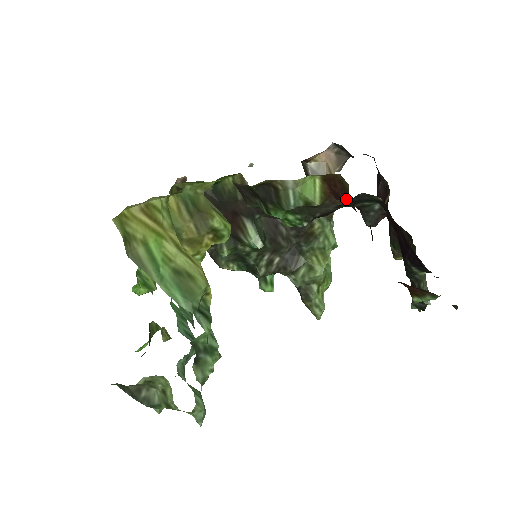
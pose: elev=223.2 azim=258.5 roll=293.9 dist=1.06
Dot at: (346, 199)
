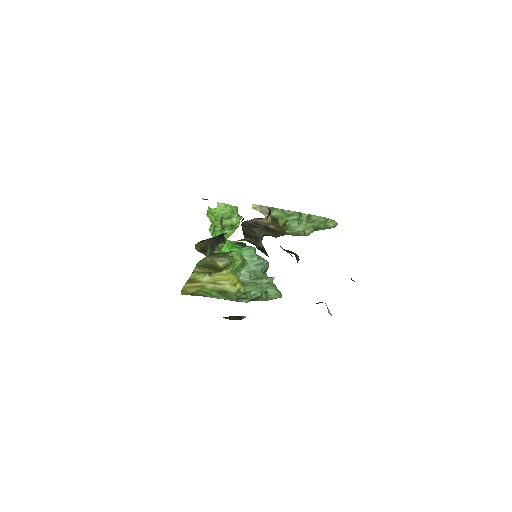
Dot at: occluded
